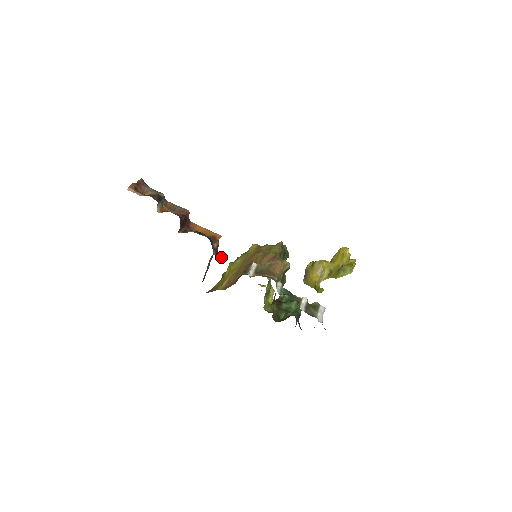
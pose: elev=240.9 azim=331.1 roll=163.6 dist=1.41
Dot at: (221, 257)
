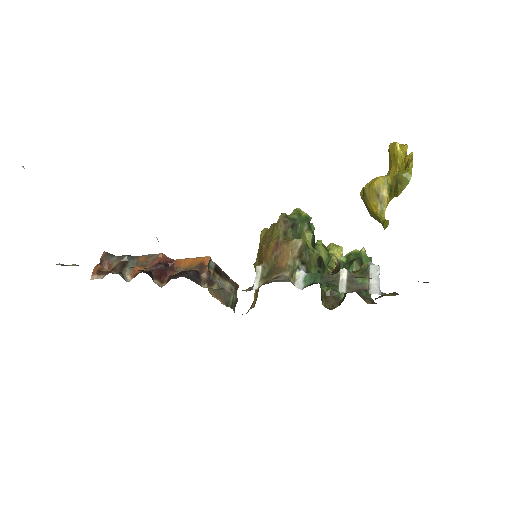
Dot at: (216, 285)
